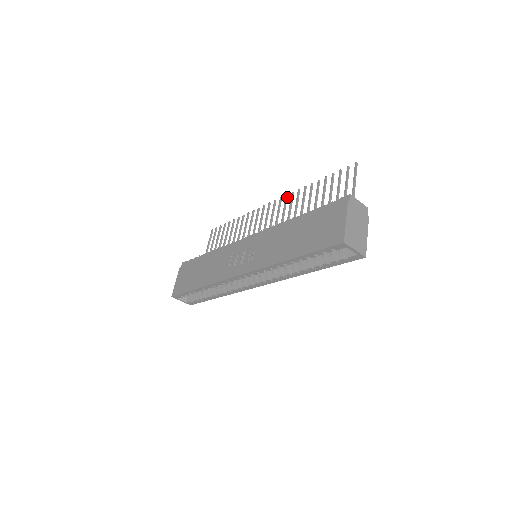
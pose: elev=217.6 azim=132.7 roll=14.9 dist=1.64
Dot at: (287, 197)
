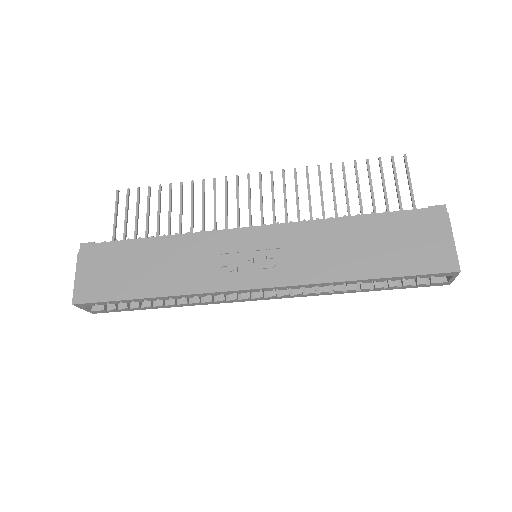
Dot at: (284, 173)
